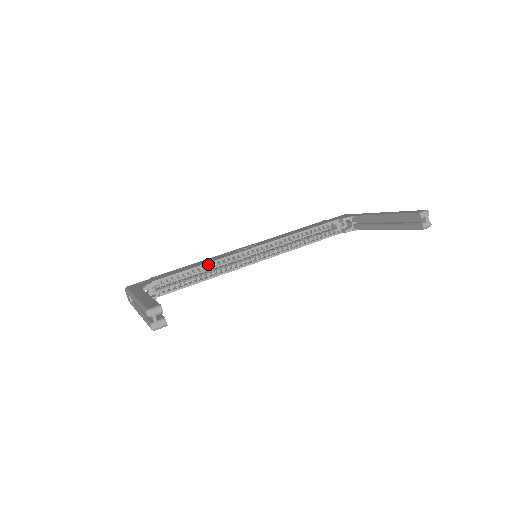
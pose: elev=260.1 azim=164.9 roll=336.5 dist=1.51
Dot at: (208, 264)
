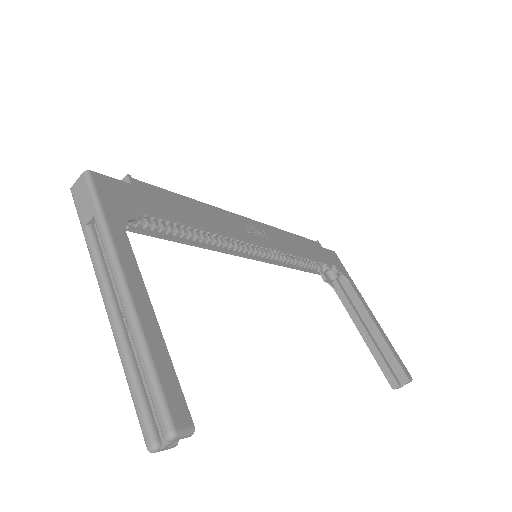
Dot at: (213, 232)
